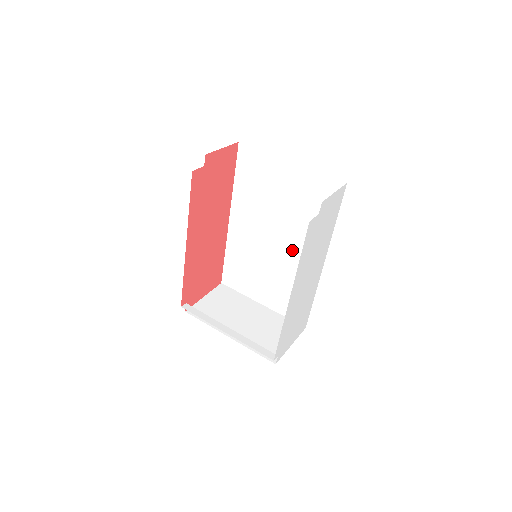
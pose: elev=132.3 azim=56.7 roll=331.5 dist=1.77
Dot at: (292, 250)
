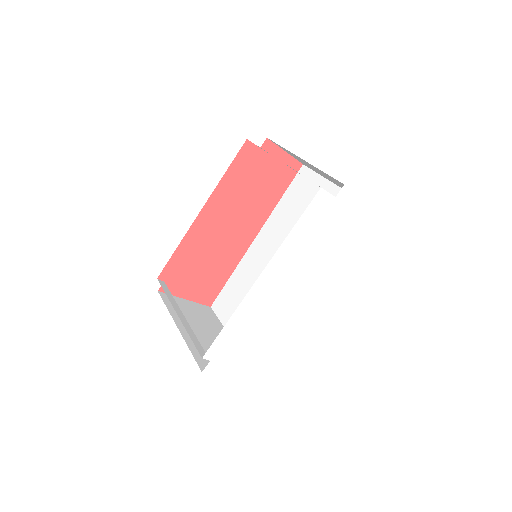
Dot at: occluded
